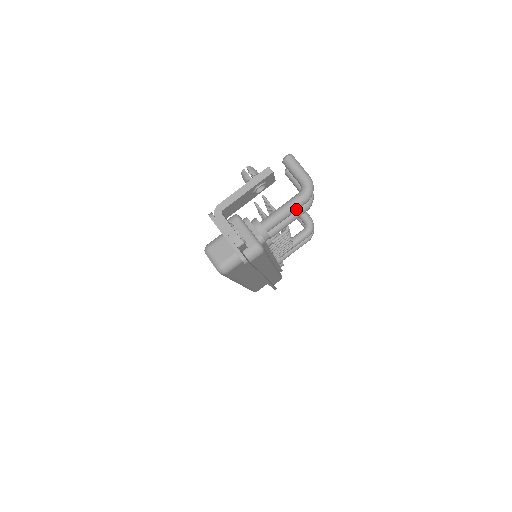
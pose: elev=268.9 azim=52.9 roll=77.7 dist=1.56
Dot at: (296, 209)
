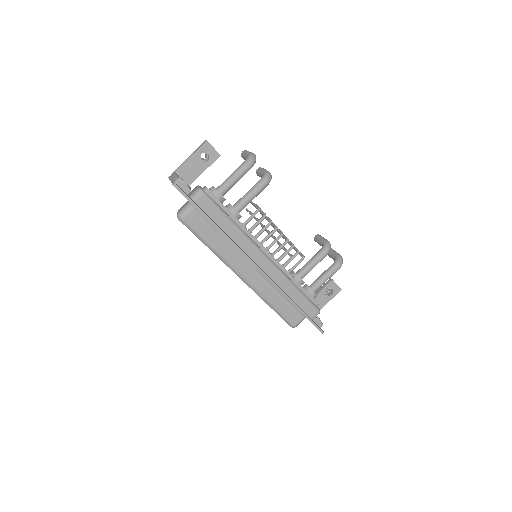
Dot at: (240, 172)
